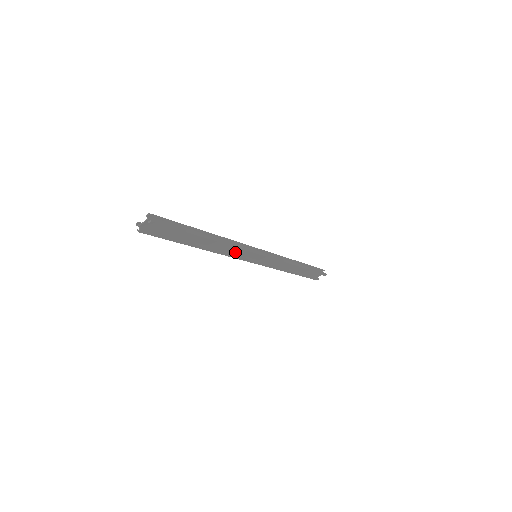
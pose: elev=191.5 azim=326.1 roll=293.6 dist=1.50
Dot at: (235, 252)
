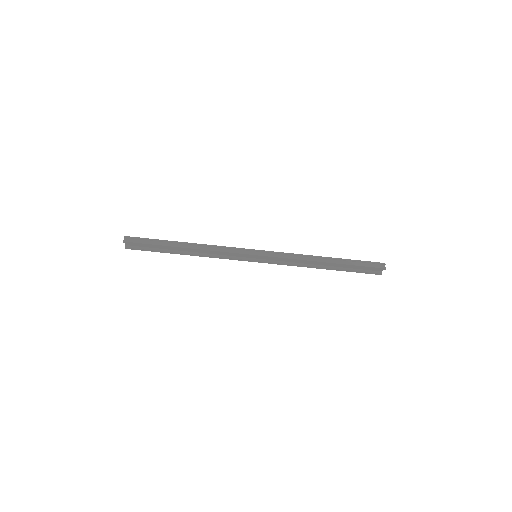
Dot at: (228, 255)
